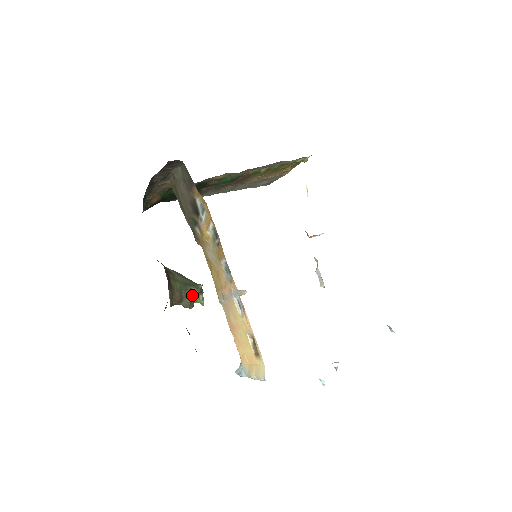
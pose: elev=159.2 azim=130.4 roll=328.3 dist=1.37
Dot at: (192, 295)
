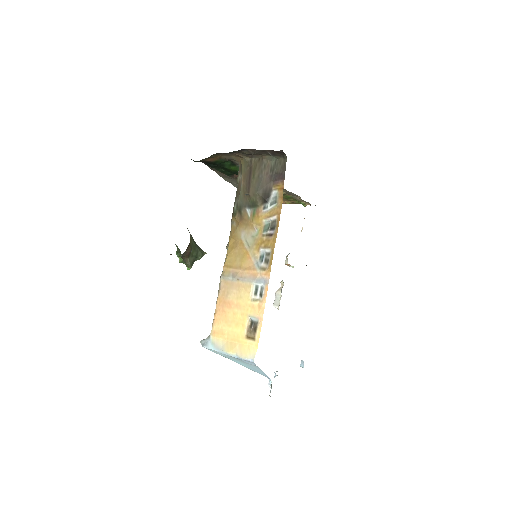
Dot at: (196, 257)
